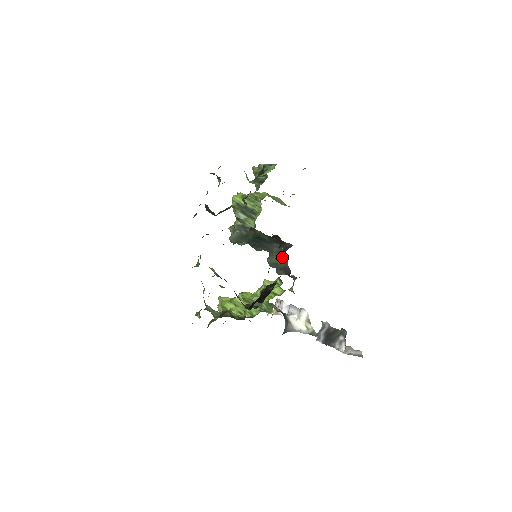
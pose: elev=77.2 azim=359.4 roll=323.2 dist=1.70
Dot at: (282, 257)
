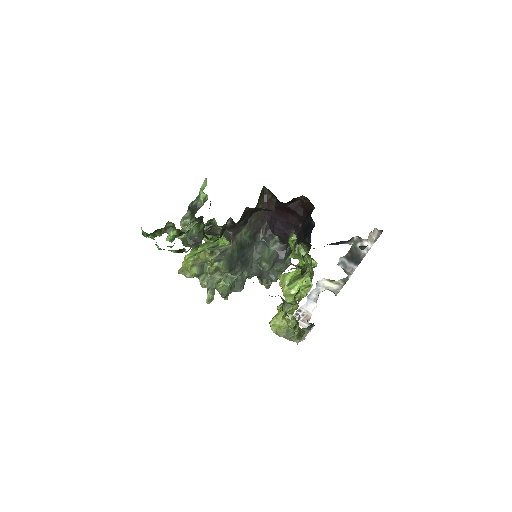
Dot at: (268, 247)
